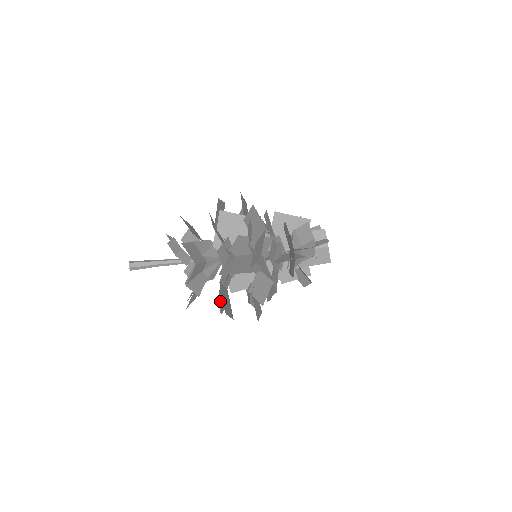
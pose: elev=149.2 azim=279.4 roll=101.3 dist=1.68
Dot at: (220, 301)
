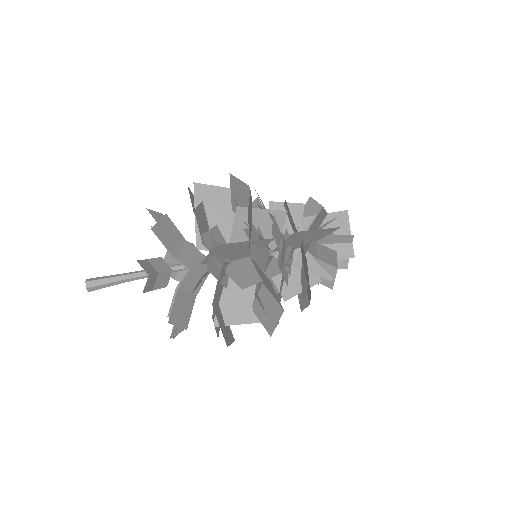
Dot at: occluded
